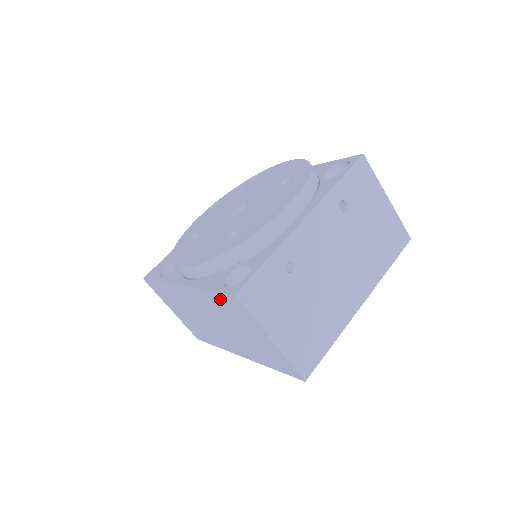
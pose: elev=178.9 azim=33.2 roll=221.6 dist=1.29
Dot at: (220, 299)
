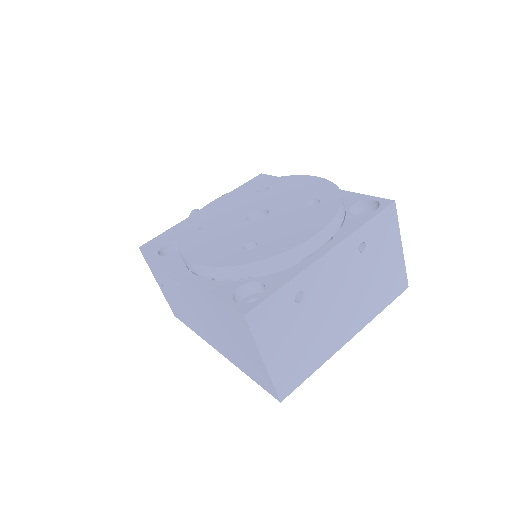
Dot at: (224, 309)
